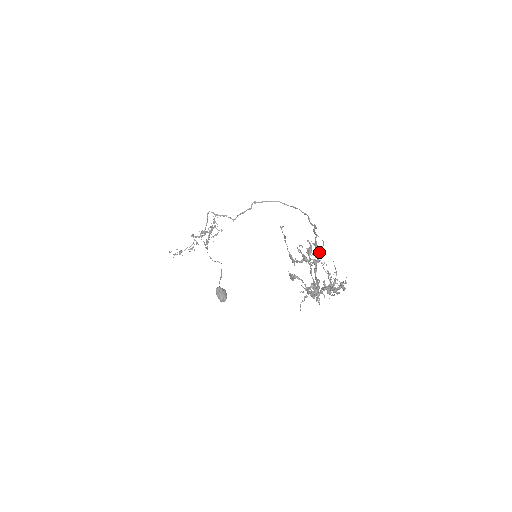
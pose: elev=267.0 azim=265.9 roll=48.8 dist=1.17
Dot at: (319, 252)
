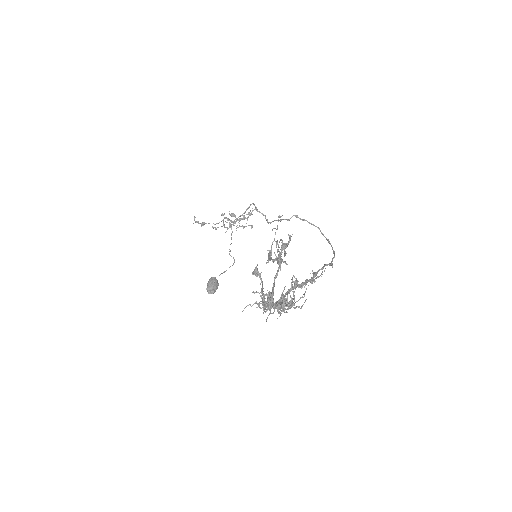
Dot at: (312, 282)
